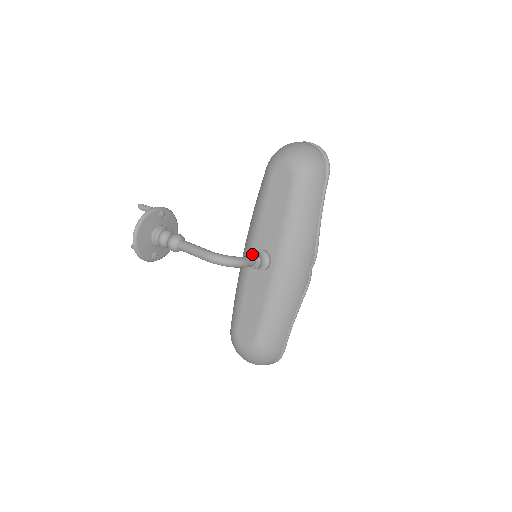
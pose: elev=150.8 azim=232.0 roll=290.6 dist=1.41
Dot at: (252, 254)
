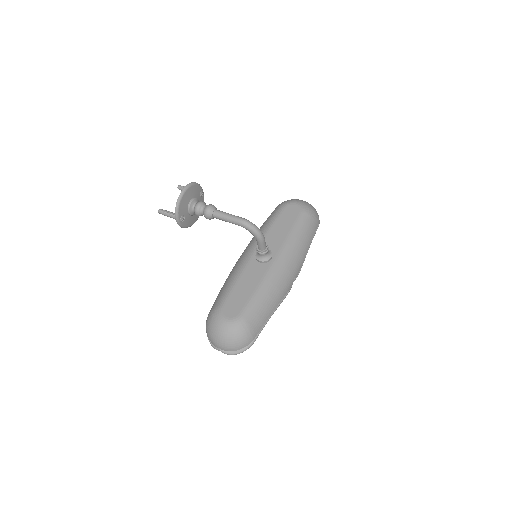
Dot at: occluded
